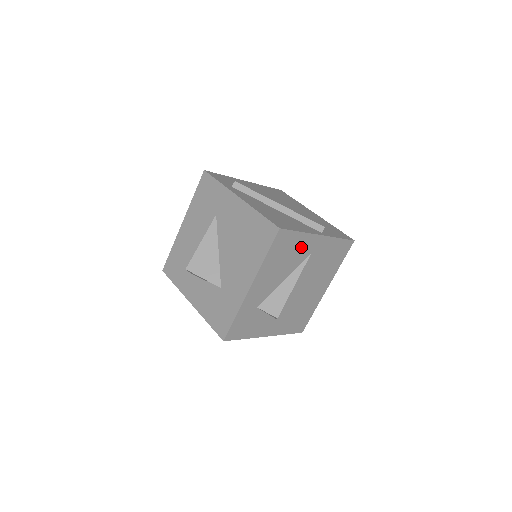
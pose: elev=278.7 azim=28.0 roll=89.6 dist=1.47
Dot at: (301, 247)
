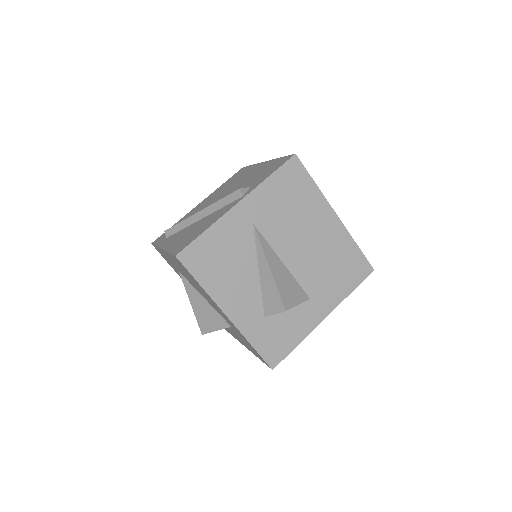
Dot at: (230, 235)
